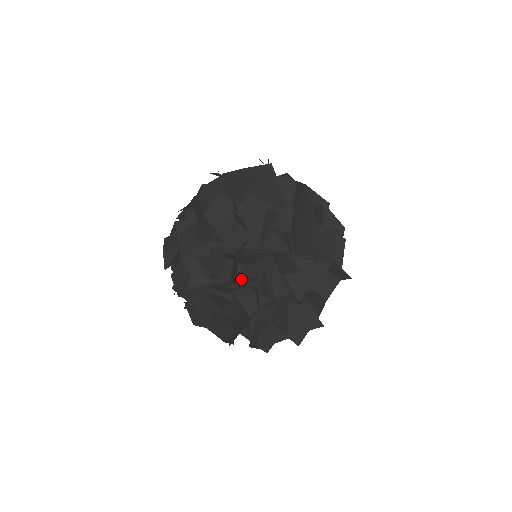
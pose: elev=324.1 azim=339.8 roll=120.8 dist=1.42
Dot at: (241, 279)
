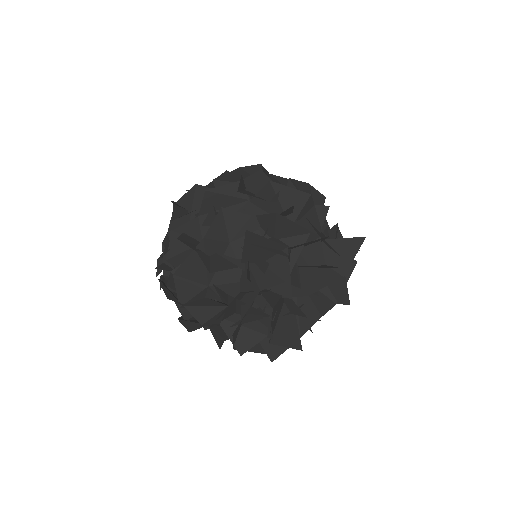
Dot at: (269, 245)
